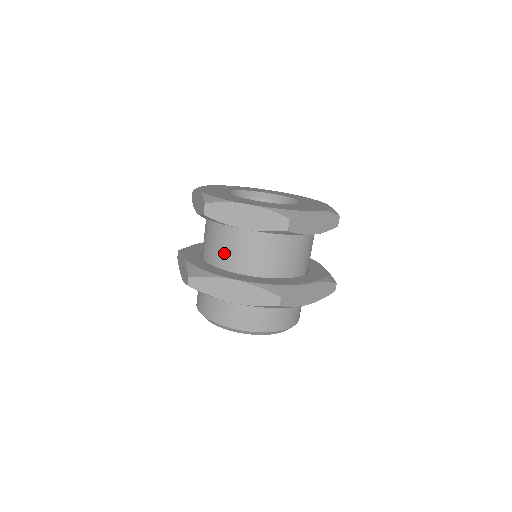
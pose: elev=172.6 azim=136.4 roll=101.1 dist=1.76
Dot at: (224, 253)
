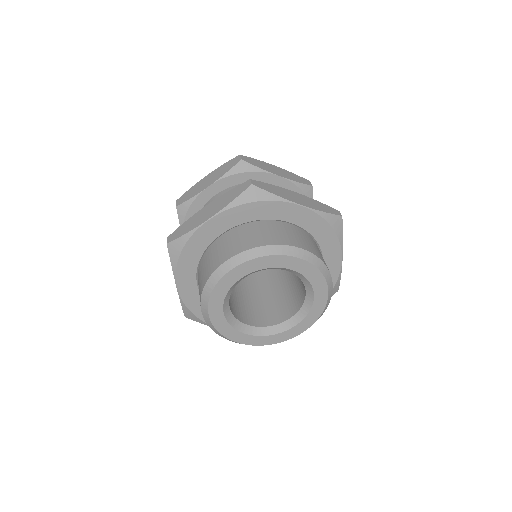
Dot at: occluded
